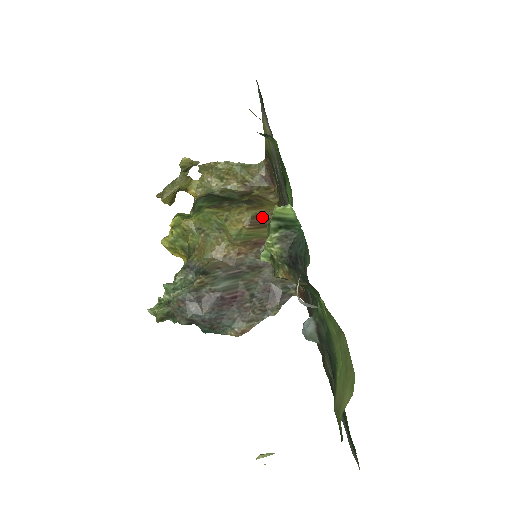
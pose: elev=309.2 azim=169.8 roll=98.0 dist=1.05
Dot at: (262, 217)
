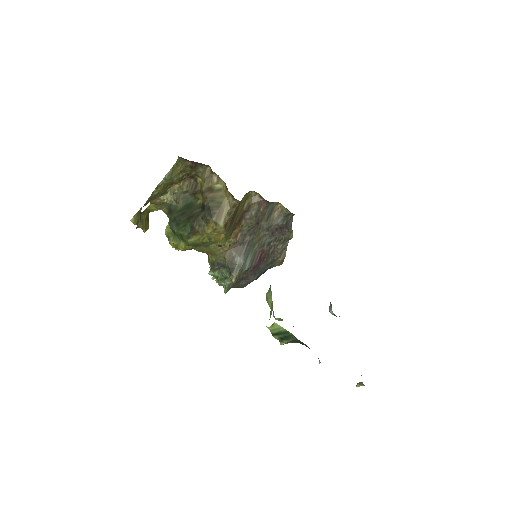
Dot at: (230, 217)
